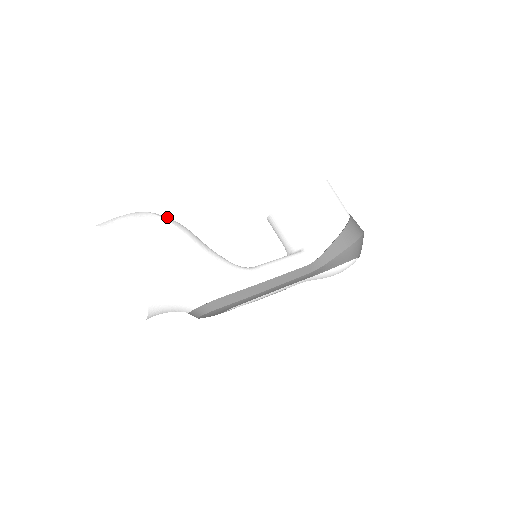
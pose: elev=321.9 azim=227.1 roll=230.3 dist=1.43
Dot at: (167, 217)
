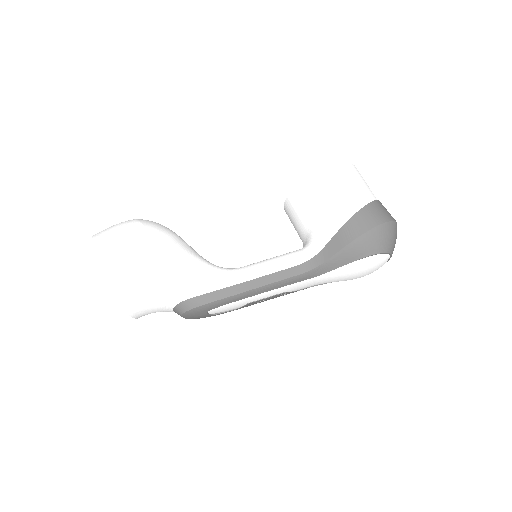
Dot at: (151, 222)
